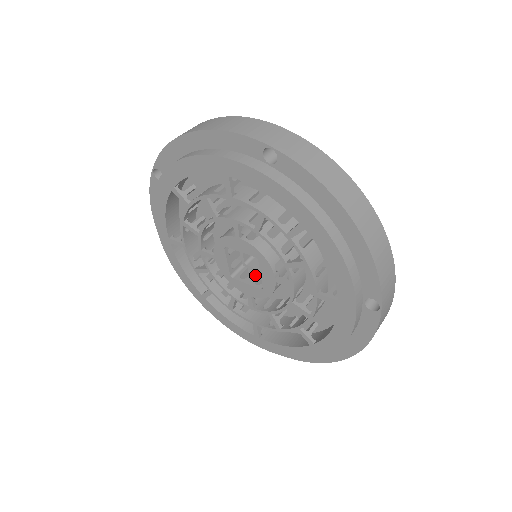
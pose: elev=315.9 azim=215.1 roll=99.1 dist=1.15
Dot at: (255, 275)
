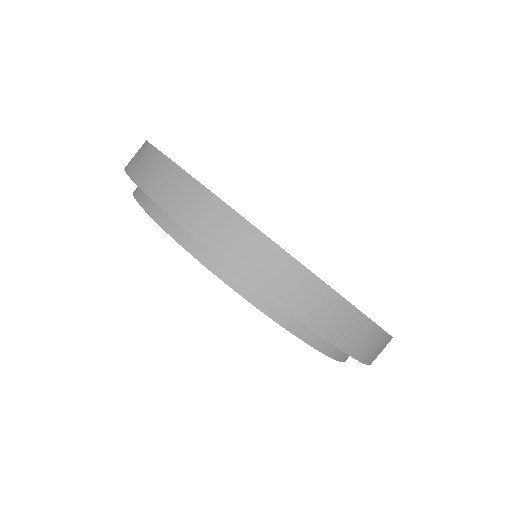
Dot at: occluded
